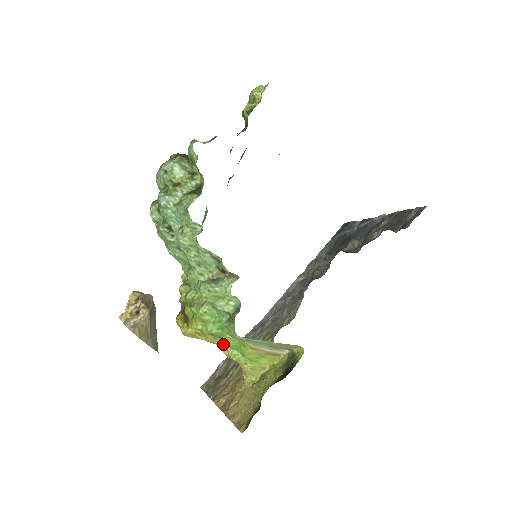
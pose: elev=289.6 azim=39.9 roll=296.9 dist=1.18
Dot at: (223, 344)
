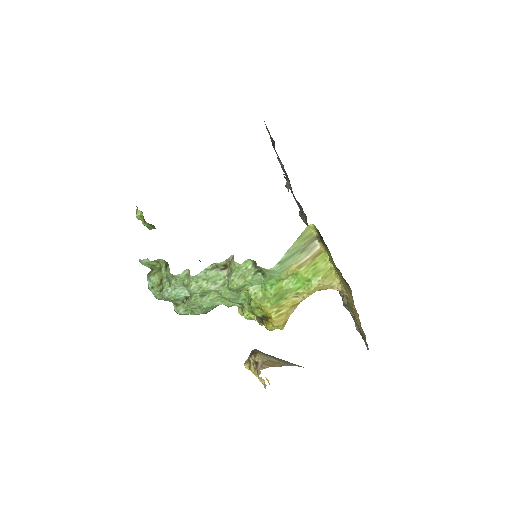
Dot at: (295, 294)
